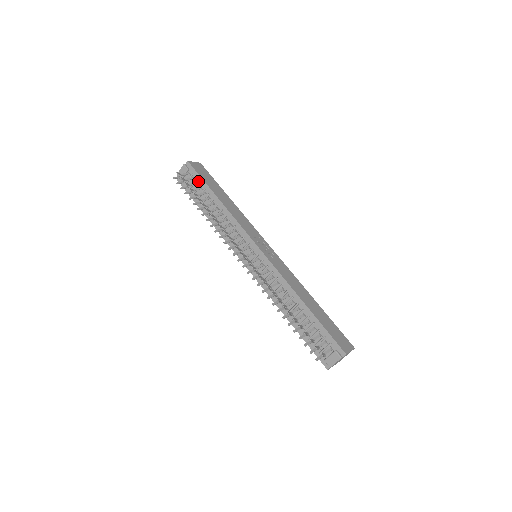
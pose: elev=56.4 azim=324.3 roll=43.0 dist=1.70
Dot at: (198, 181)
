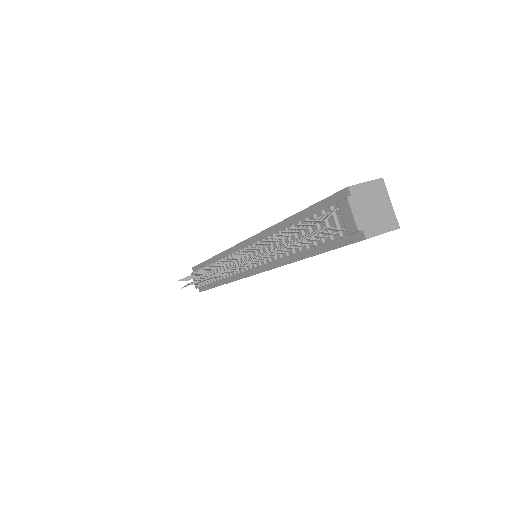
Dot at: occluded
